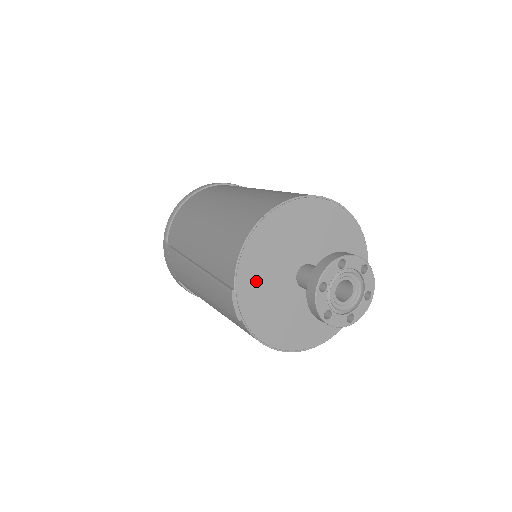
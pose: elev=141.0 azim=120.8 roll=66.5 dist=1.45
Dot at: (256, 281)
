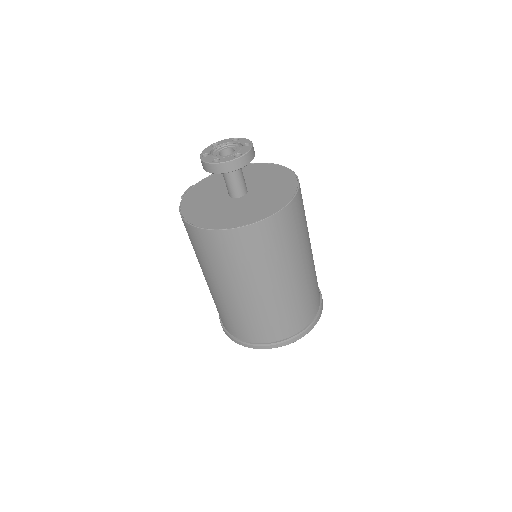
Dot at: (208, 186)
